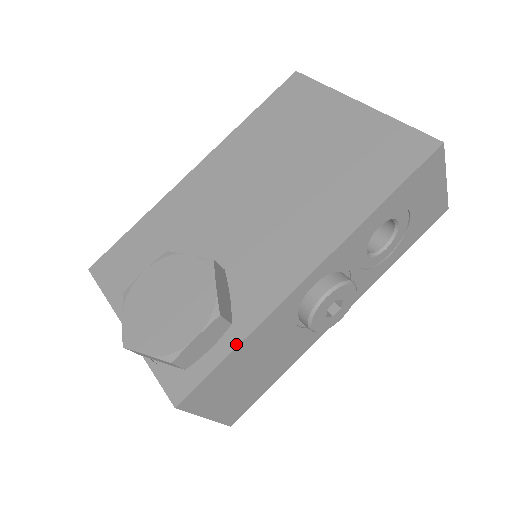
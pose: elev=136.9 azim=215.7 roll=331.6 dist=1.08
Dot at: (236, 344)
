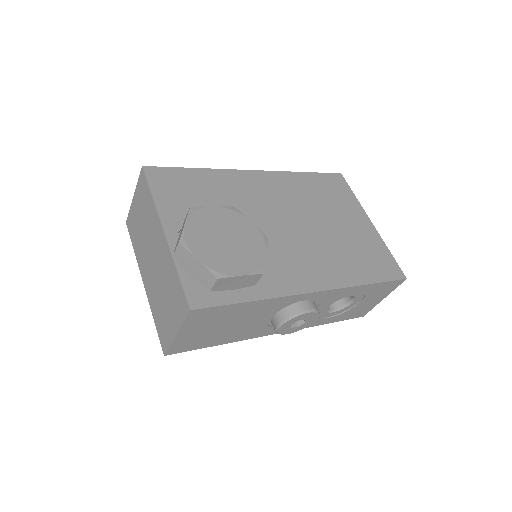
Dot at: (252, 299)
